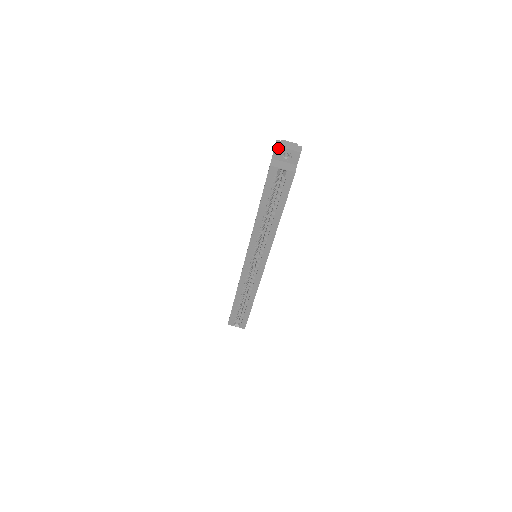
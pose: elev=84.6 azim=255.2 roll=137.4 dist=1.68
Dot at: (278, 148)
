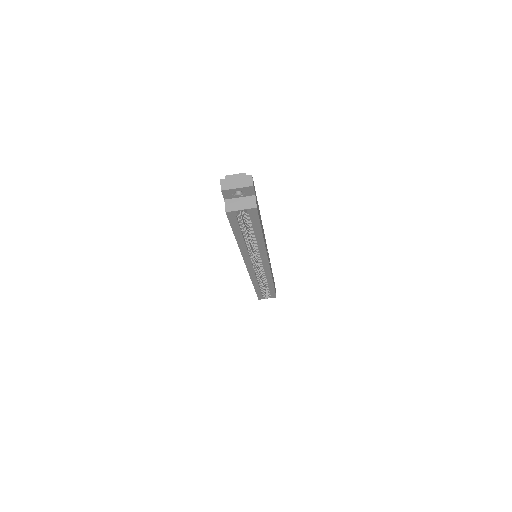
Dot at: (226, 191)
